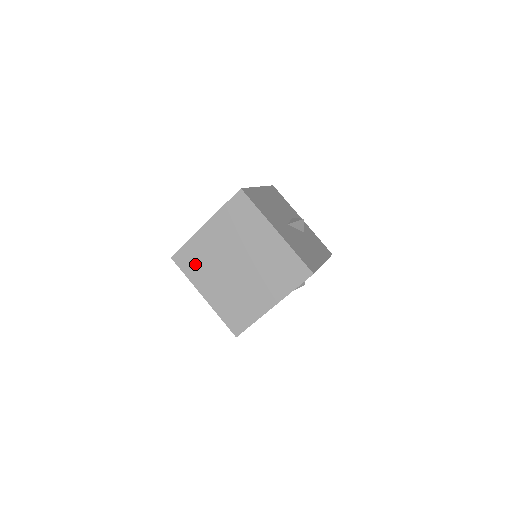
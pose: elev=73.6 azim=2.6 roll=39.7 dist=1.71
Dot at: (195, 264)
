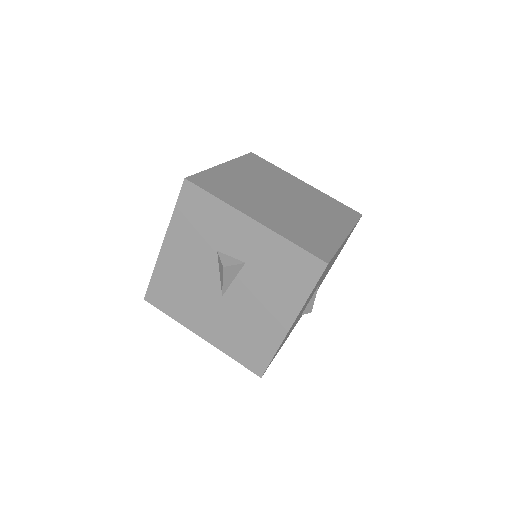
Dot at: (225, 189)
